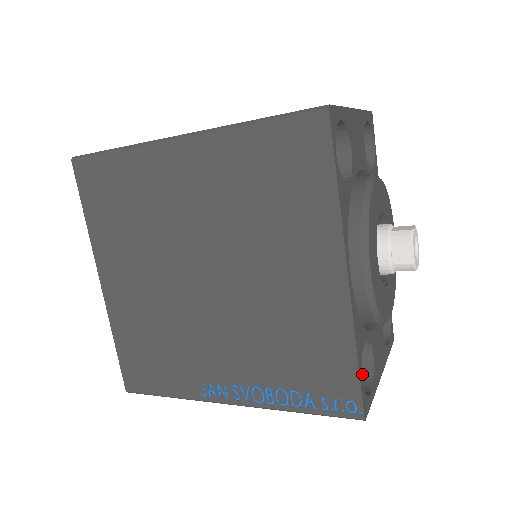
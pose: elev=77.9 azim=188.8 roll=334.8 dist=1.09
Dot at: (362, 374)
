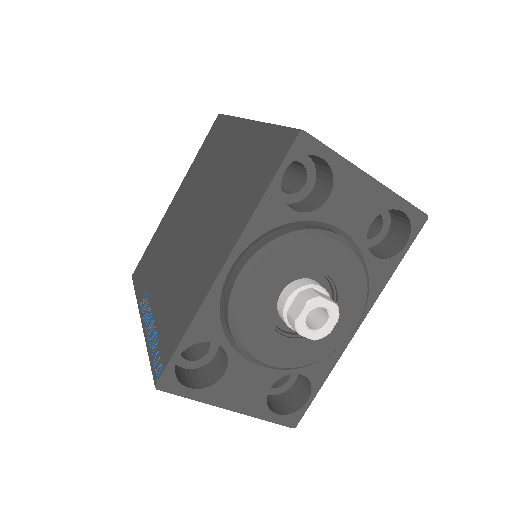
Dot at: (207, 379)
